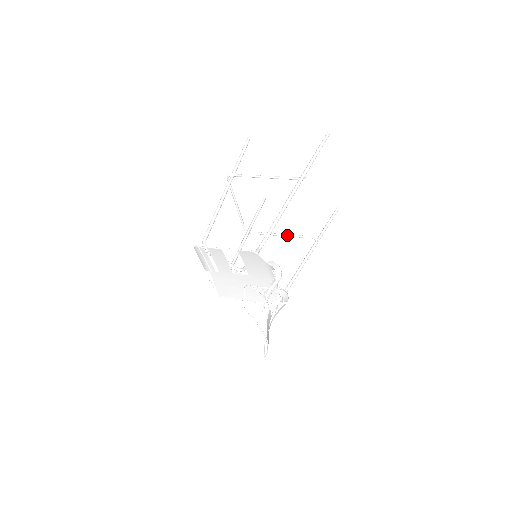
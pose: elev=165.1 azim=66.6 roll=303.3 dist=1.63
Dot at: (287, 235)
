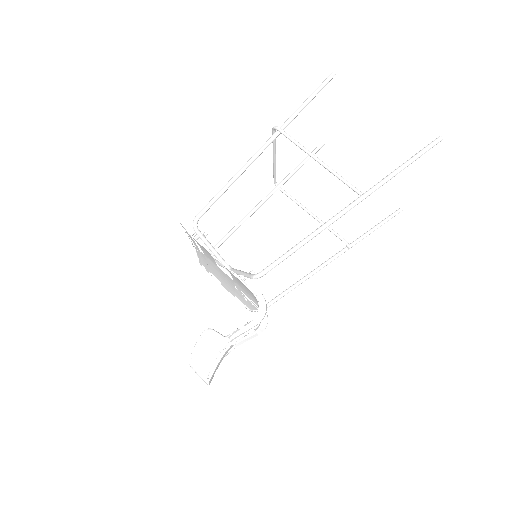
Dot at: (319, 220)
